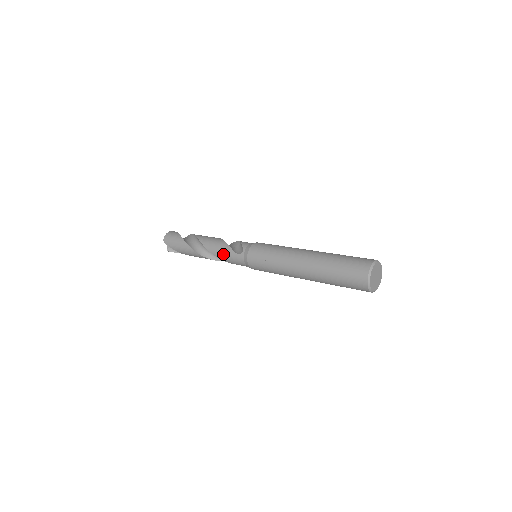
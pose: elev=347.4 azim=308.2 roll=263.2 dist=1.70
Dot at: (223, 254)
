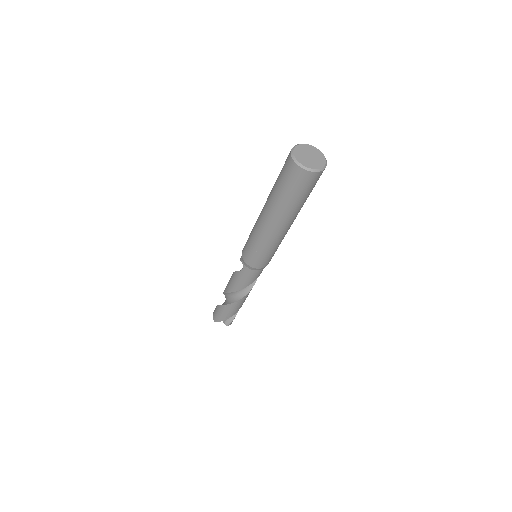
Dot at: (239, 282)
